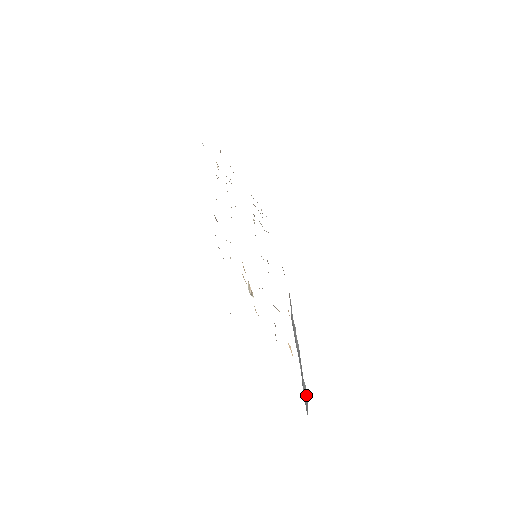
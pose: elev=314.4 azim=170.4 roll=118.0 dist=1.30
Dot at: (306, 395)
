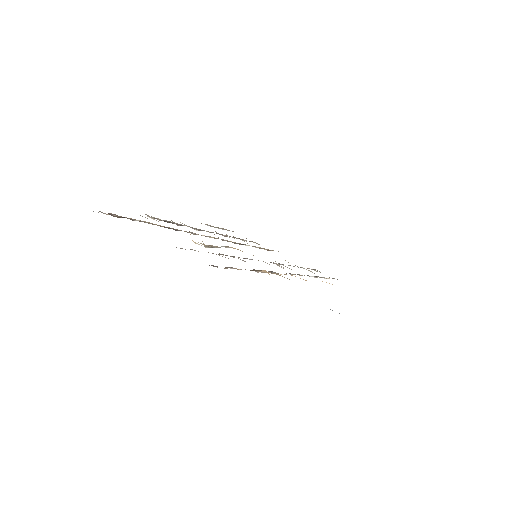
Dot at: occluded
